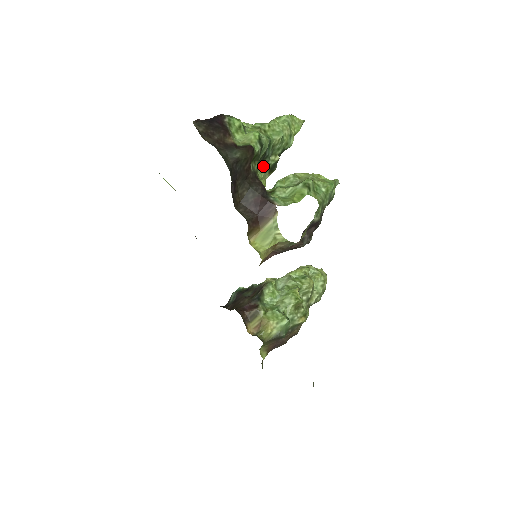
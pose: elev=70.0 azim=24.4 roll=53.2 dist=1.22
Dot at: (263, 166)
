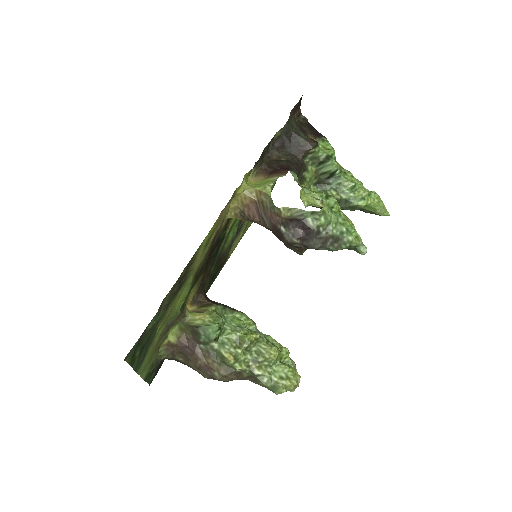
Dot at: (321, 189)
